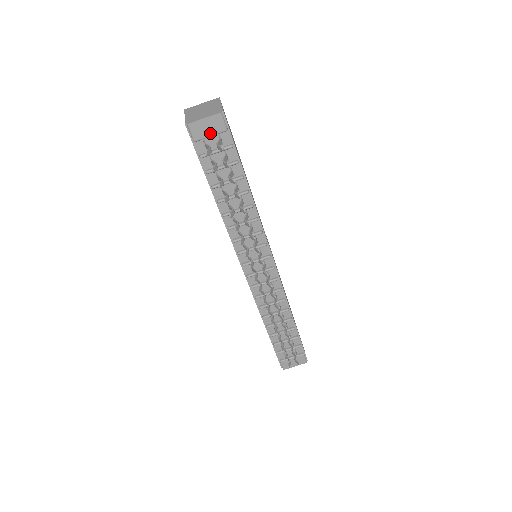
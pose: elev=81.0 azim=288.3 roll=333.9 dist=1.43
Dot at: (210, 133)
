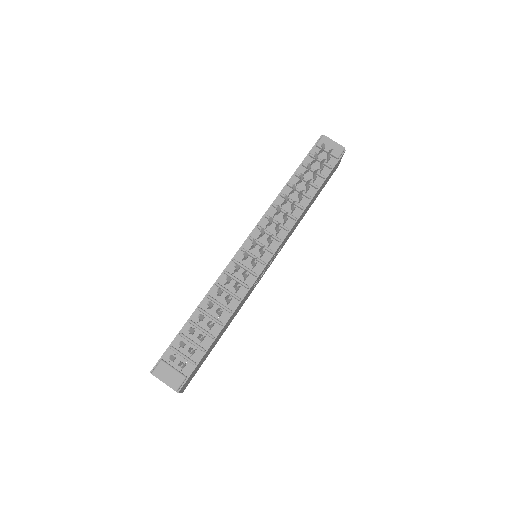
Dot at: occluded
